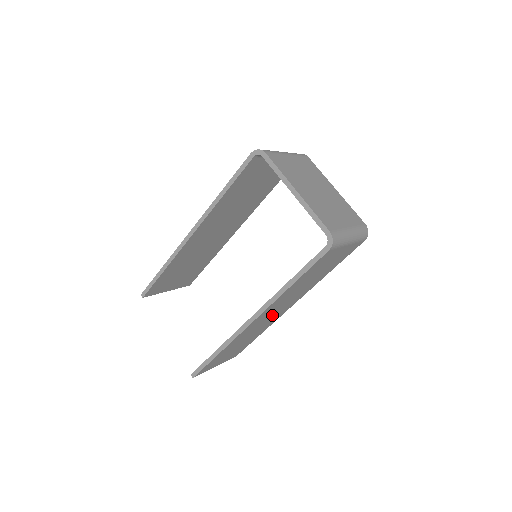
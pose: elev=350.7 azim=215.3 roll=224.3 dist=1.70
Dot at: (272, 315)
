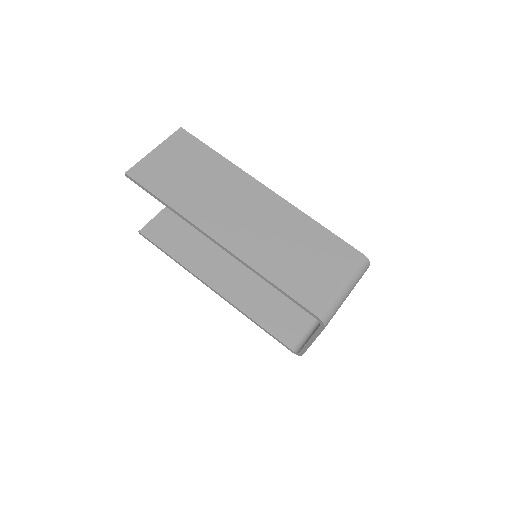
Dot at: (232, 262)
